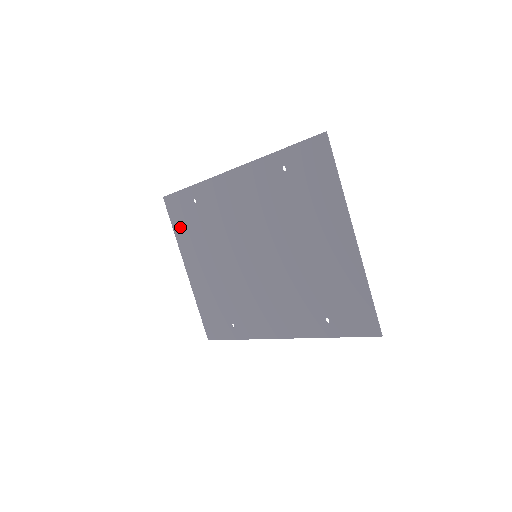
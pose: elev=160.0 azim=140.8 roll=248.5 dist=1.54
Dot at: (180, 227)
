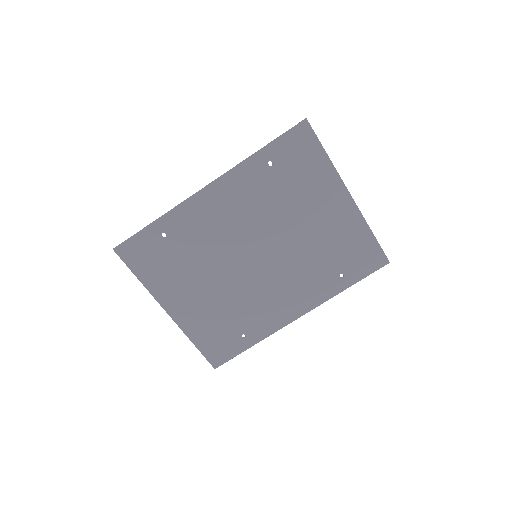
Dot at: (148, 271)
